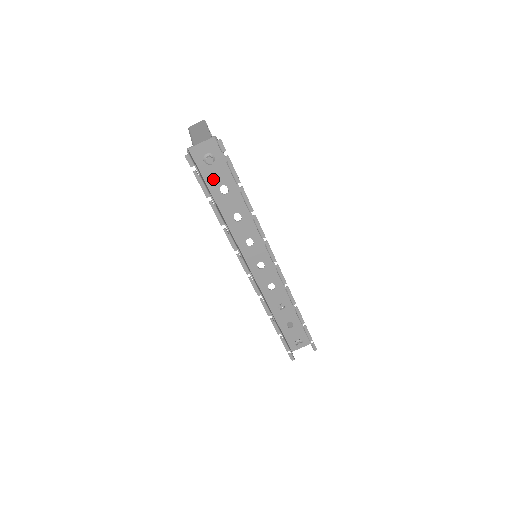
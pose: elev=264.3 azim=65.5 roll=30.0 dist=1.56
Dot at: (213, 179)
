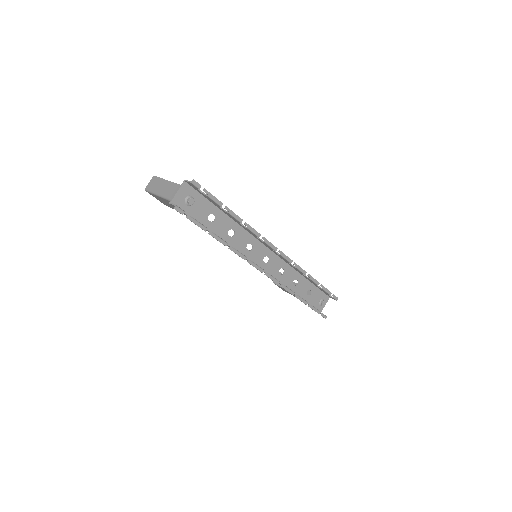
Dot at: (200, 215)
